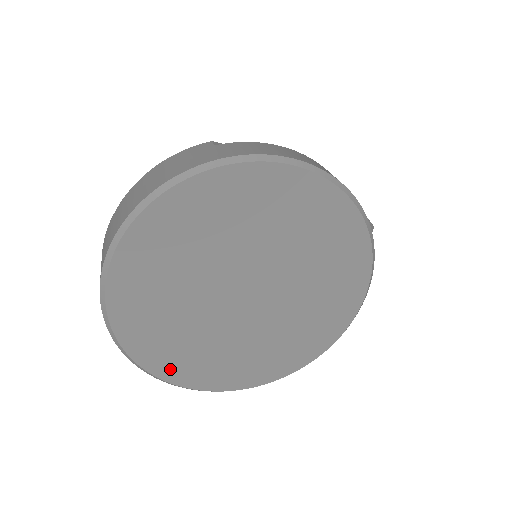
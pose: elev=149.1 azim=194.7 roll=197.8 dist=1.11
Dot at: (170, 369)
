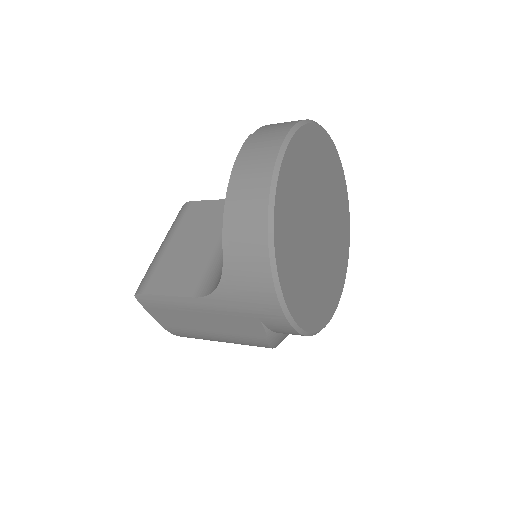
Dot at: (284, 267)
